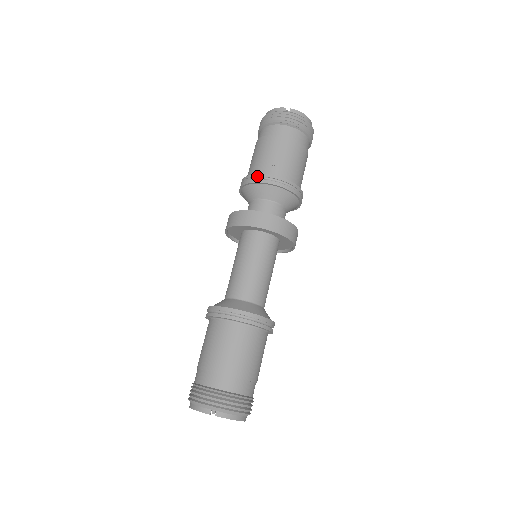
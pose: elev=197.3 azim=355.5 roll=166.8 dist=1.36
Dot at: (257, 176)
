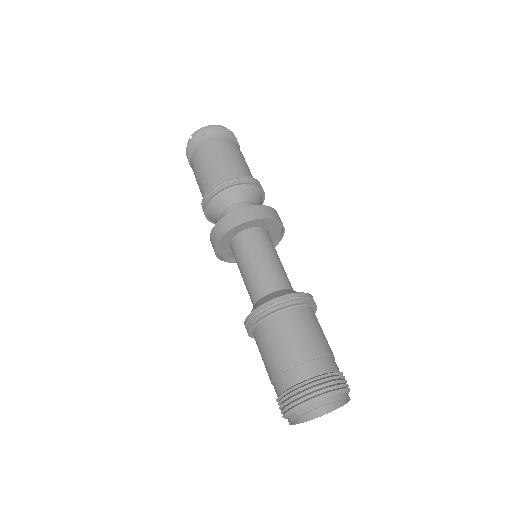
Dot at: (202, 203)
